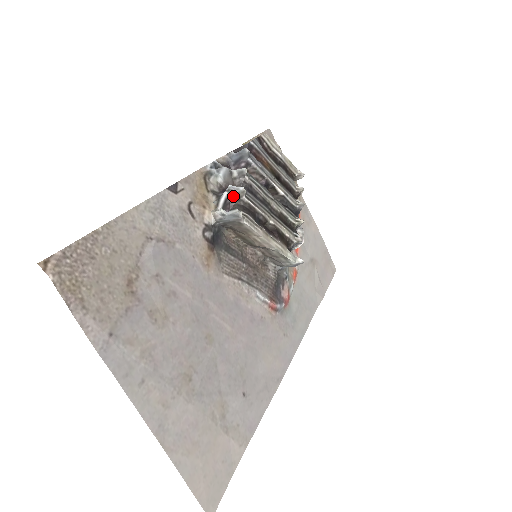
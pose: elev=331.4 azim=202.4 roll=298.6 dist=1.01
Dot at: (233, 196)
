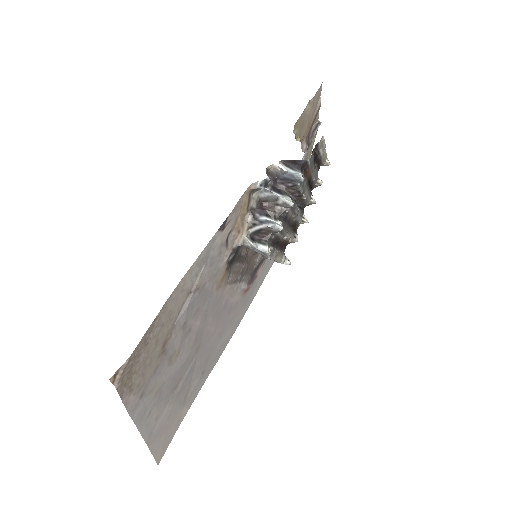
Dot at: (270, 230)
